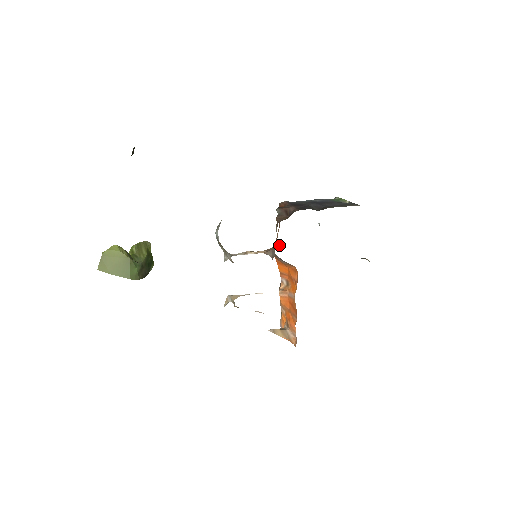
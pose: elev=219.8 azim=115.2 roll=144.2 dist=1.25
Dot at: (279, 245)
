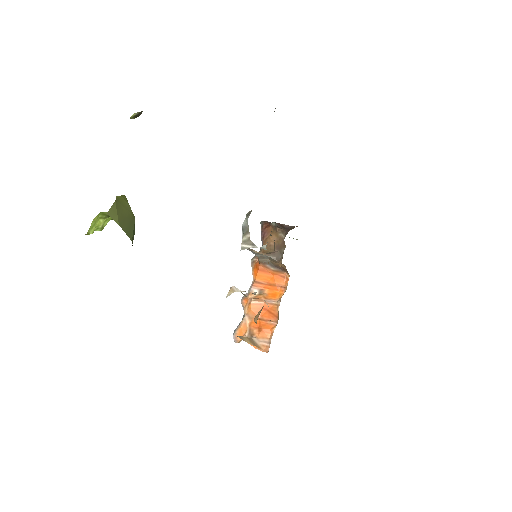
Dot at: occluded
